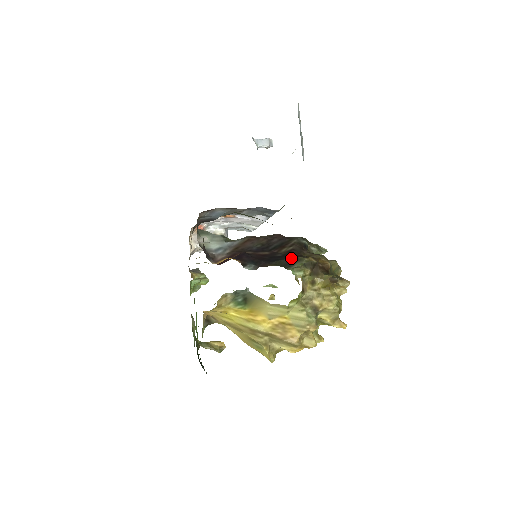
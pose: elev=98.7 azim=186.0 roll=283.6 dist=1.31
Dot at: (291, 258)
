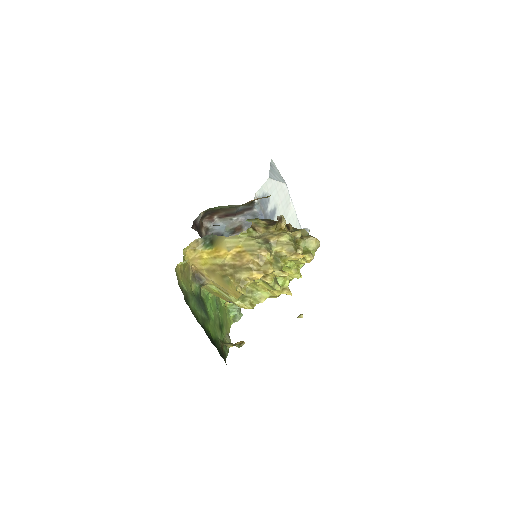
Dot at: occluded
